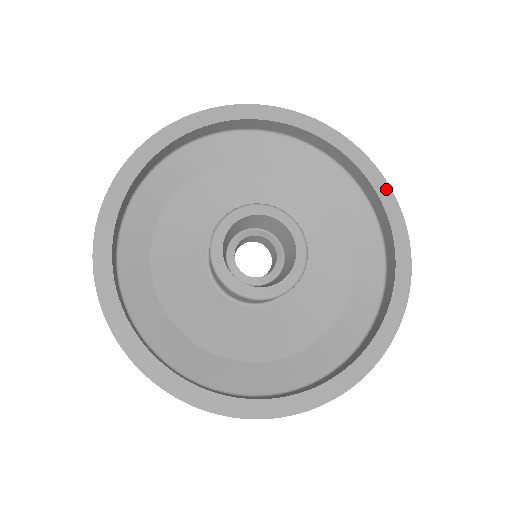
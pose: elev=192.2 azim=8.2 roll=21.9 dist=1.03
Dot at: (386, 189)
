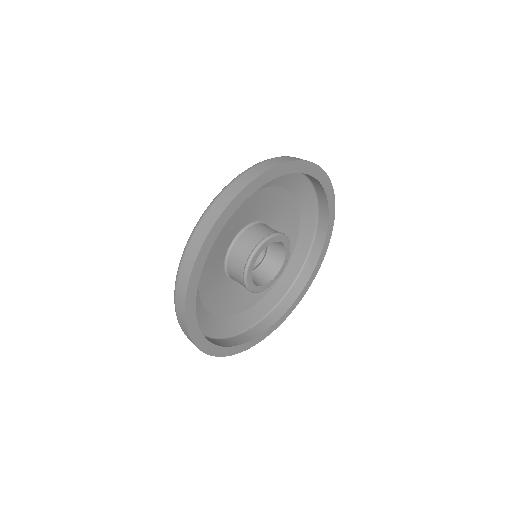
Dot at: (327, 180)
